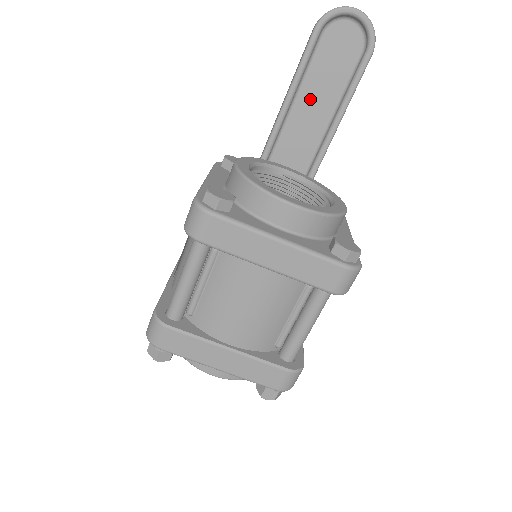
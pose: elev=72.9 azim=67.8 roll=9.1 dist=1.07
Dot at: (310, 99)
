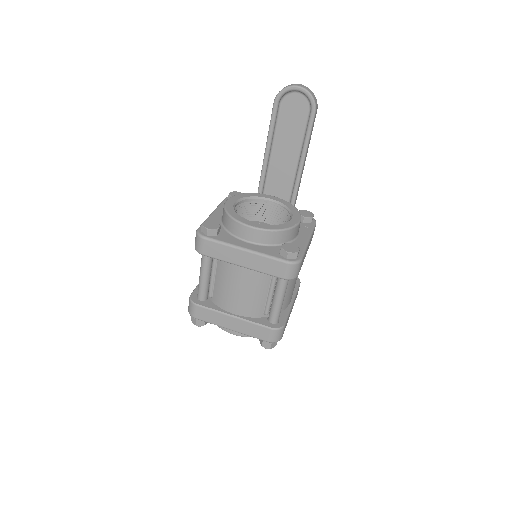
Dot at: (283, 146)
